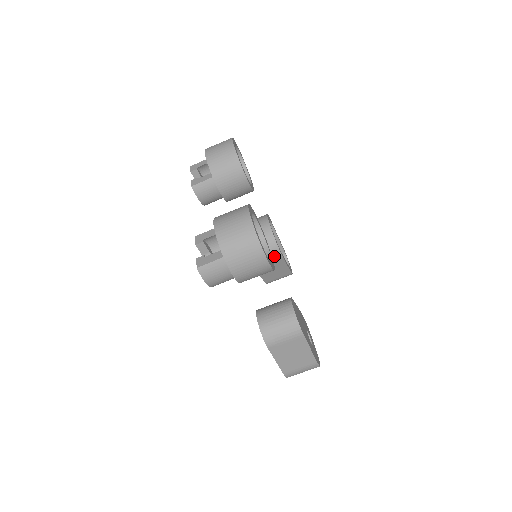
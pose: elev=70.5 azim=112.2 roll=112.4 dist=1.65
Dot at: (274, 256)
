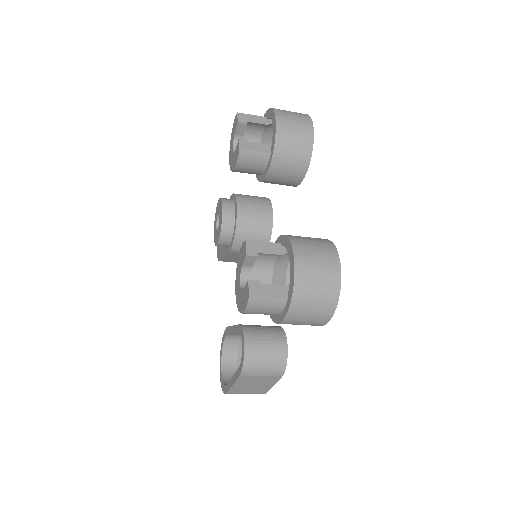
Dot at: occluded
